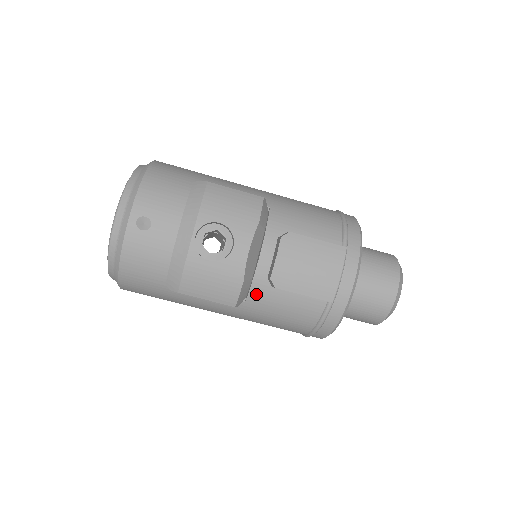
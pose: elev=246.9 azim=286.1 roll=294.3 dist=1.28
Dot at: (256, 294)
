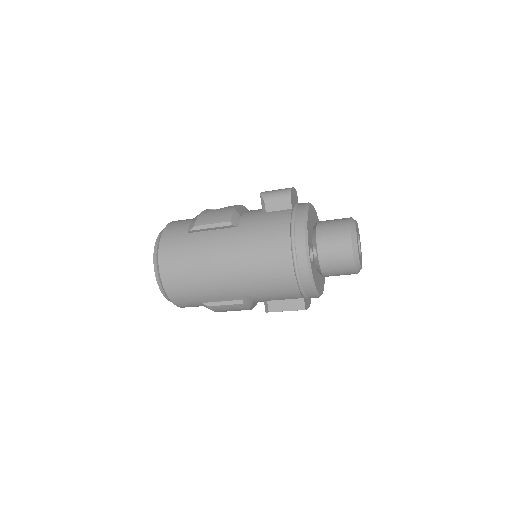
Dot at: occluded
